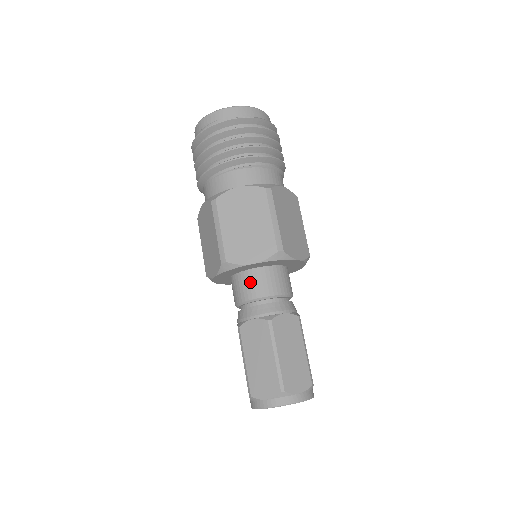
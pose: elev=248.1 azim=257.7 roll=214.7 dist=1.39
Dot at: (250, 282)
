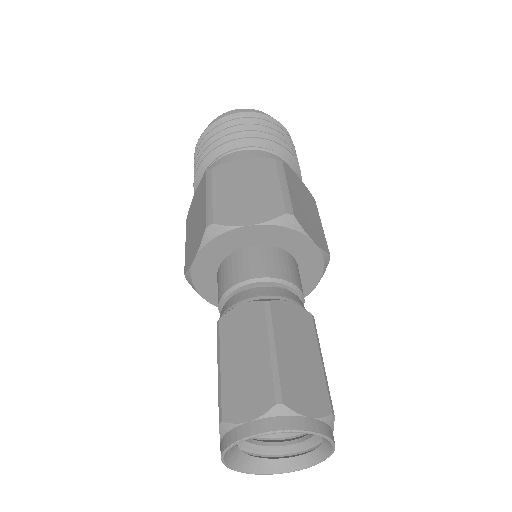
Dot at: (243, 261)
